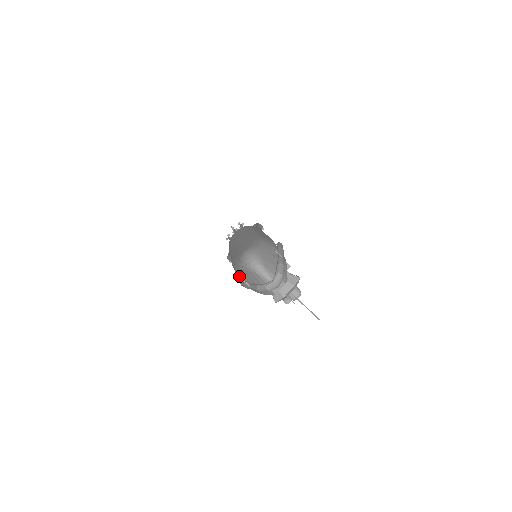
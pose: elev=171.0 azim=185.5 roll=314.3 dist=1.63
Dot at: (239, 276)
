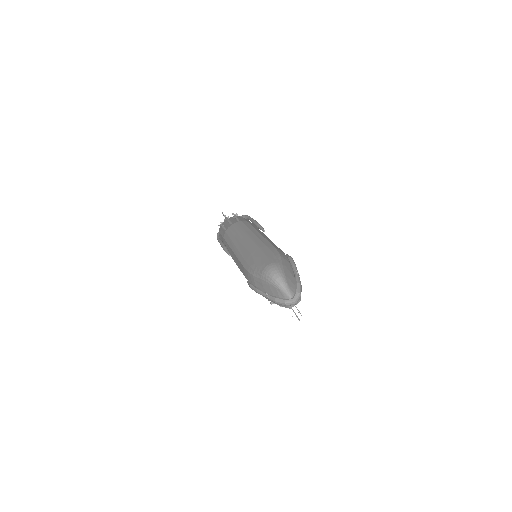
Dot at: (254, 282)
